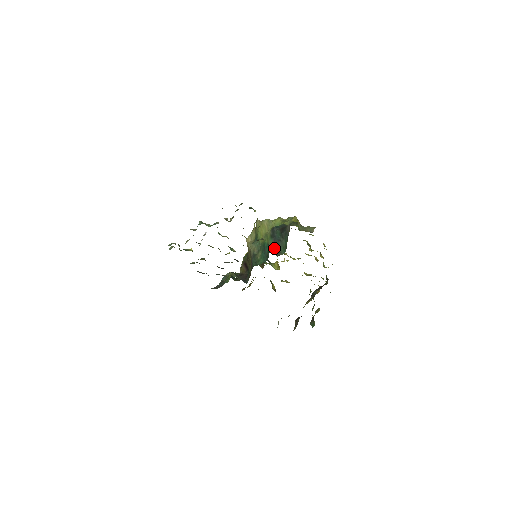
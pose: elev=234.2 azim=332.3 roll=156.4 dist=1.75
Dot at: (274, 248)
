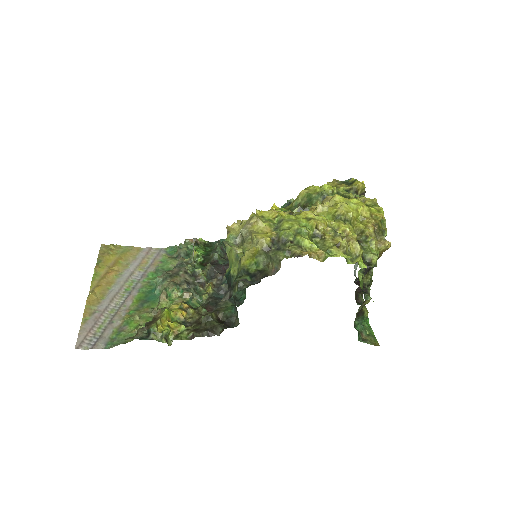
Dot at: (235, 303)
